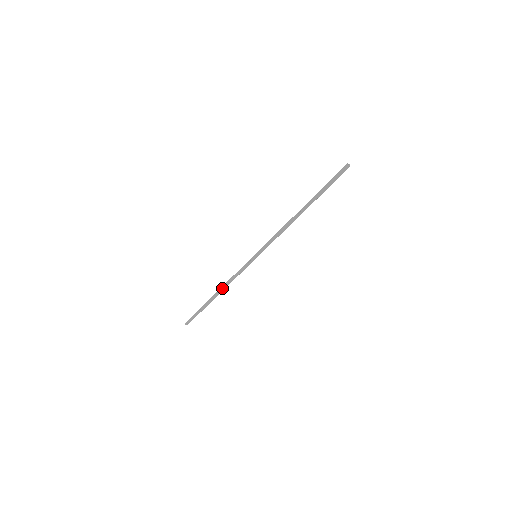
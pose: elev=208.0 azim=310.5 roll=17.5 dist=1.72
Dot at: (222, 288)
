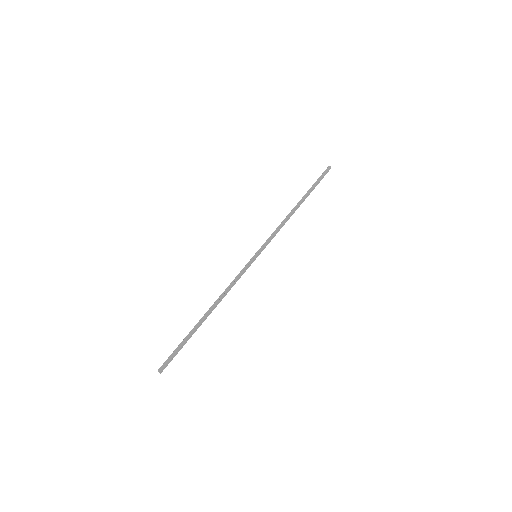
Dot at: (217, 302)
